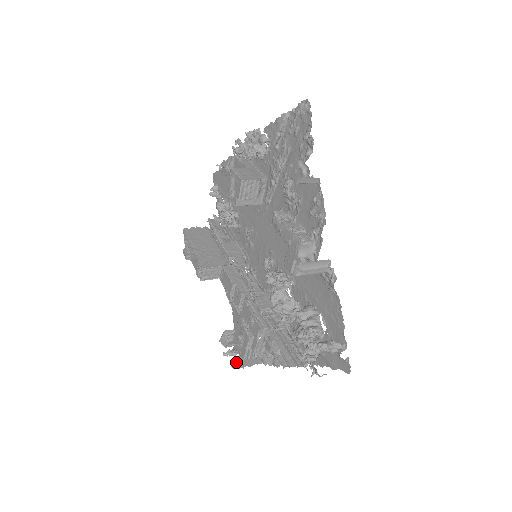
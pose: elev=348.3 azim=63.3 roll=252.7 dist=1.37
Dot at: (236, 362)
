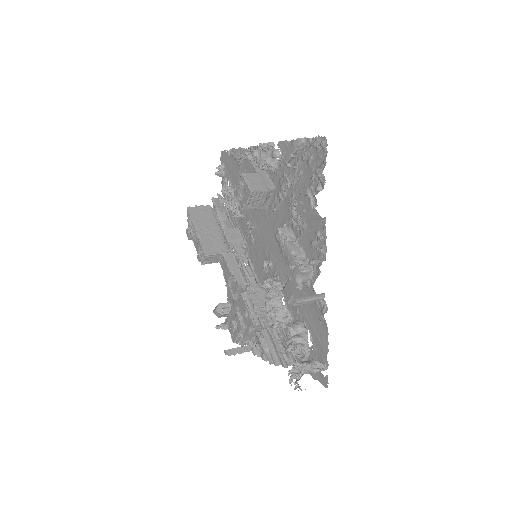
Dot at: (228, 349)
